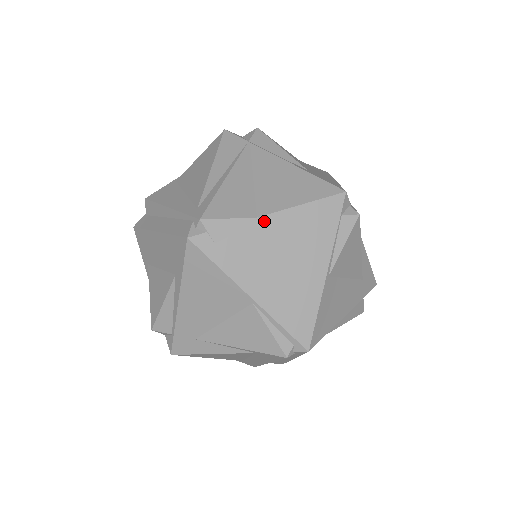
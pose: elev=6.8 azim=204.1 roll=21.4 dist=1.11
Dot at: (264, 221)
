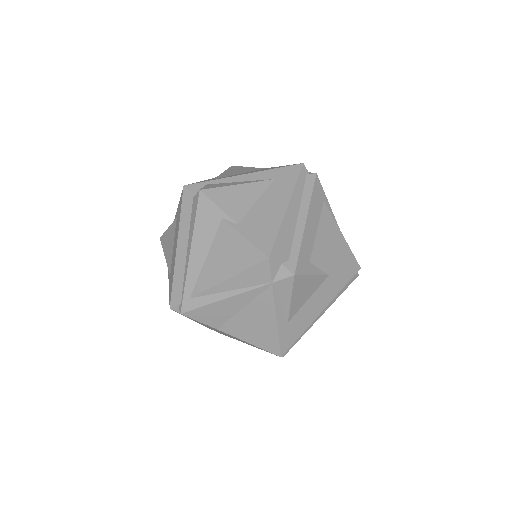
Dot at: (221, 331)
